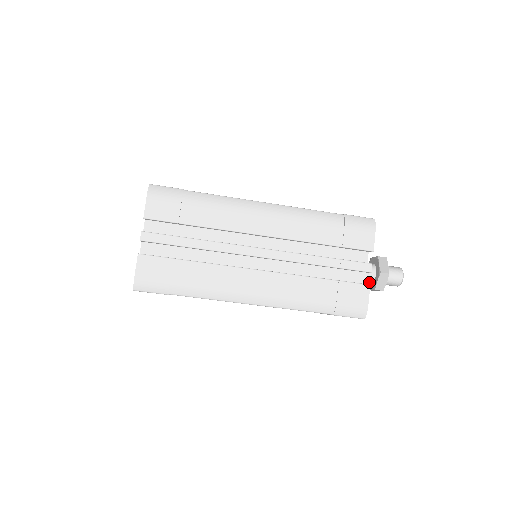
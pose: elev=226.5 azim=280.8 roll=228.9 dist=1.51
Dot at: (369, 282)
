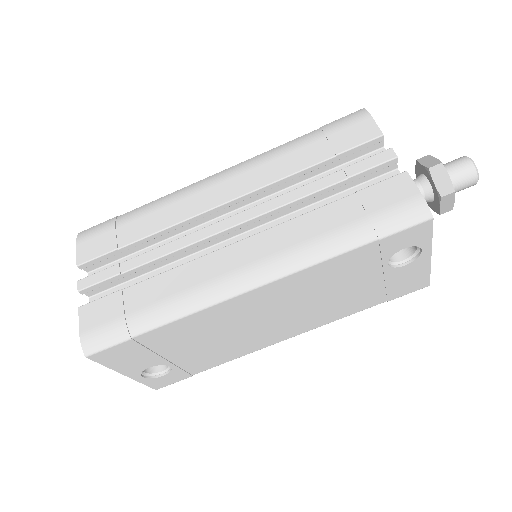
Dot at: (432, 202)
